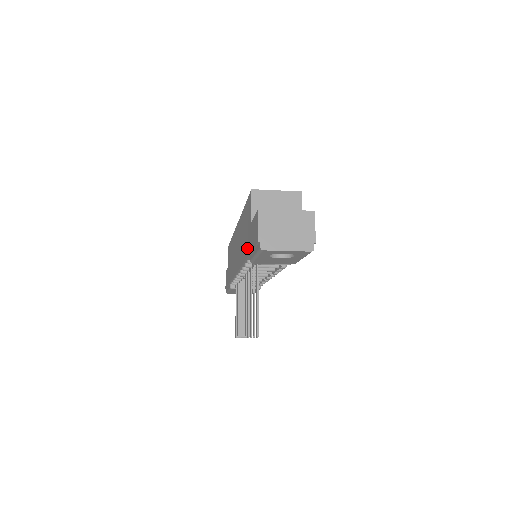
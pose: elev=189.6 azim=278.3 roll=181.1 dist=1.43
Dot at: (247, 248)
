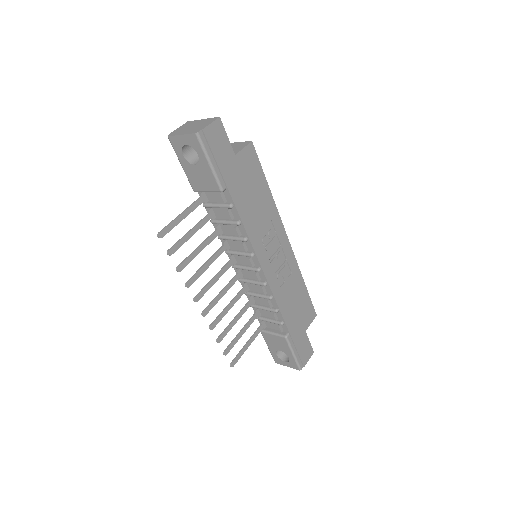
Dot at: occluded
